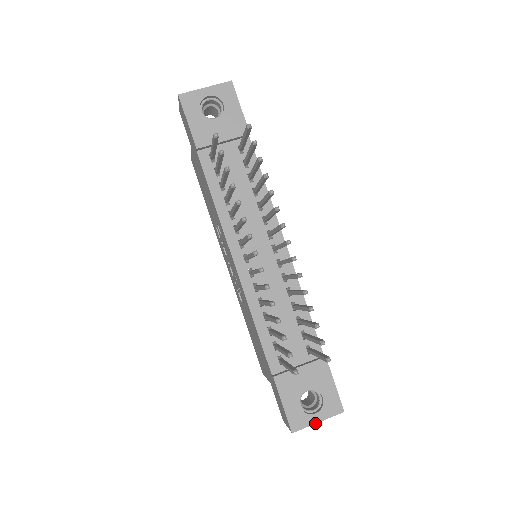
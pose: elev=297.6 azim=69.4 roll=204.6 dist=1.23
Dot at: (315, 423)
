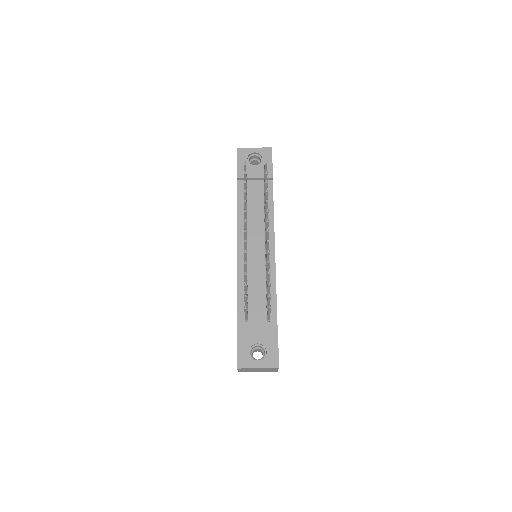
Dot at: (255, 368)
